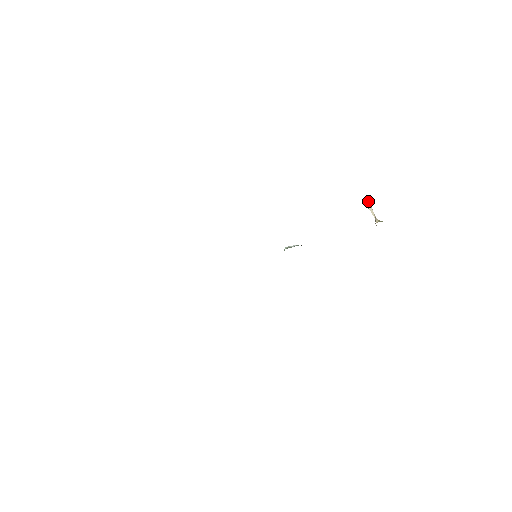
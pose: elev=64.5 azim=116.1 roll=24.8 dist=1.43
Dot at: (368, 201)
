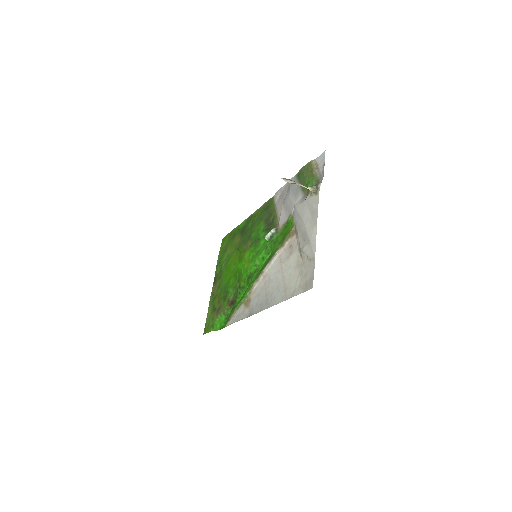
Dot at: (285, 180)
